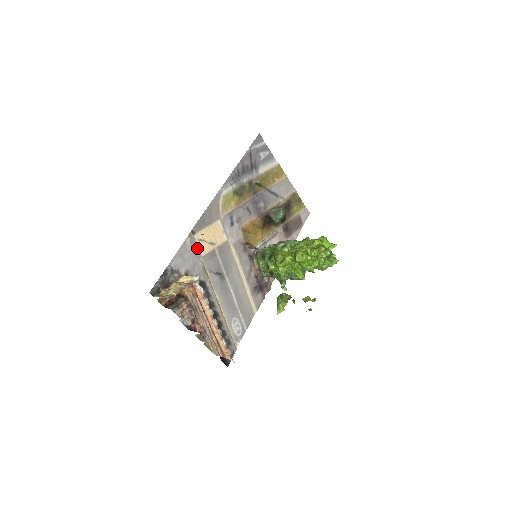
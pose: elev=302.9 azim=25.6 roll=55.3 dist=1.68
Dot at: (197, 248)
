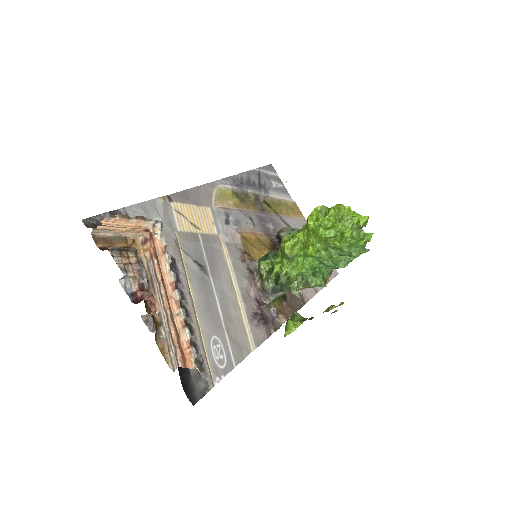
Dot at: (172, 218)
